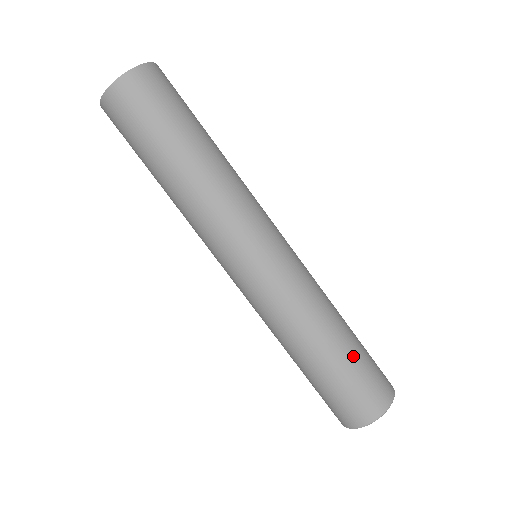
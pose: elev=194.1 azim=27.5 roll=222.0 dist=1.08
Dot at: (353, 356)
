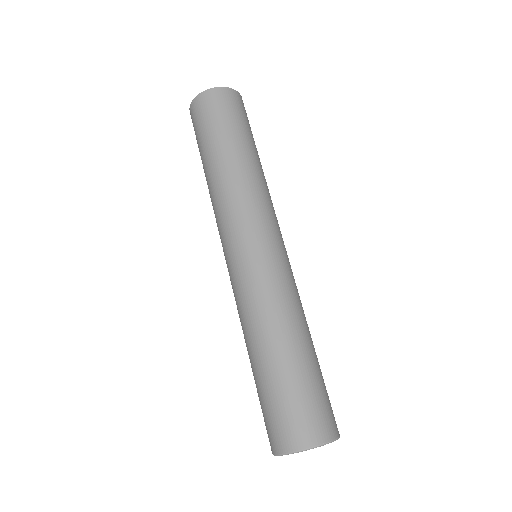
Dot at: (292, 375)
